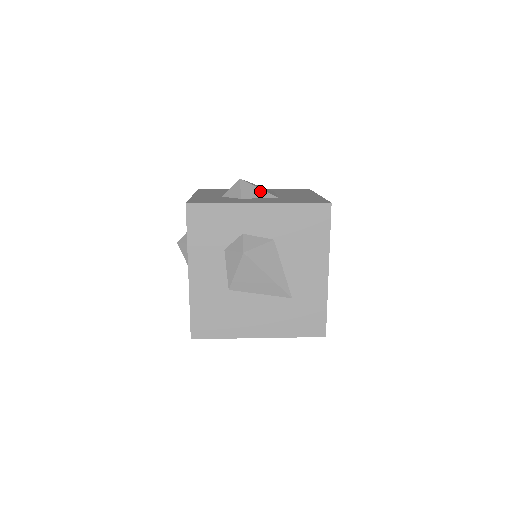
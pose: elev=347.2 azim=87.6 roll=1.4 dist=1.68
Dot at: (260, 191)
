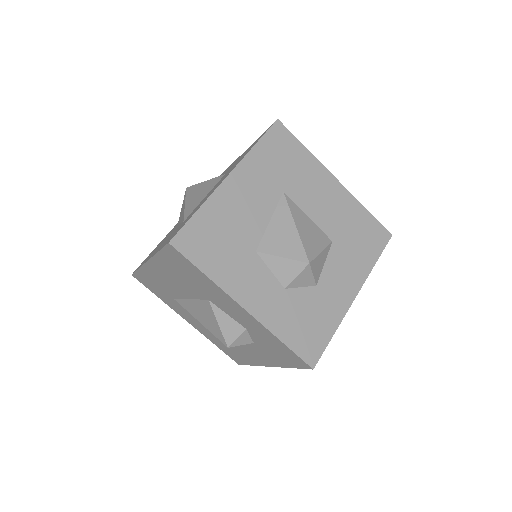
Dot at: (323, 254)
